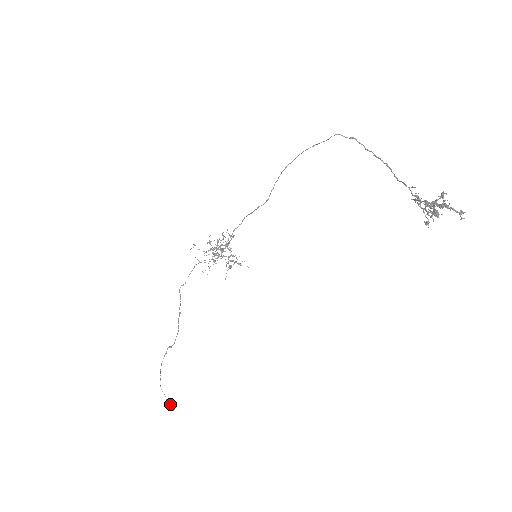
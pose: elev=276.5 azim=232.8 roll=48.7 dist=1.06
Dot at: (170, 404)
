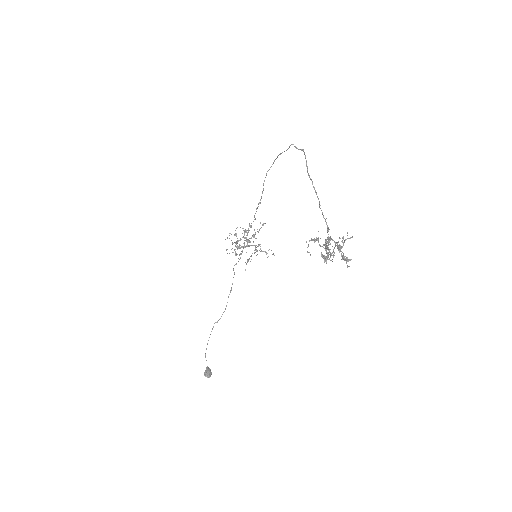
Dot at: (207, 372)
